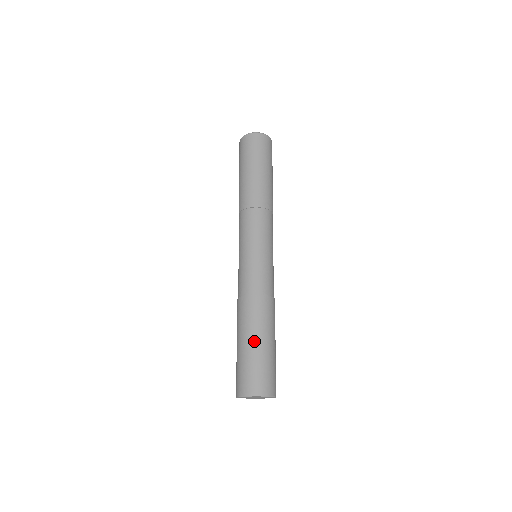
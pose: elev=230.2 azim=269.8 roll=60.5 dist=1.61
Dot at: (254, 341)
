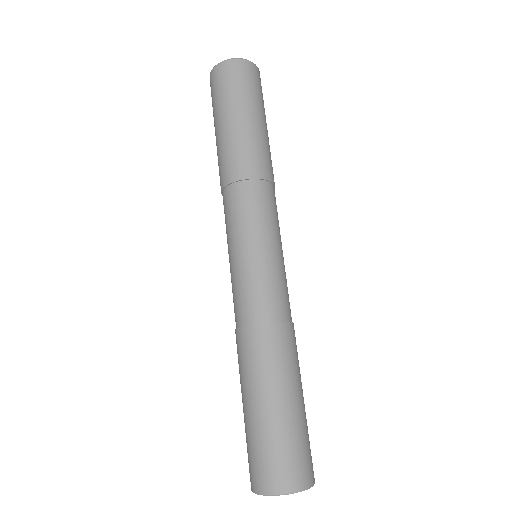
Dot at: (268, 402)
